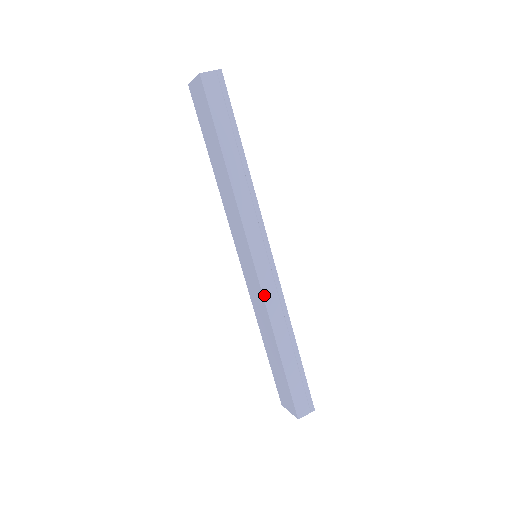
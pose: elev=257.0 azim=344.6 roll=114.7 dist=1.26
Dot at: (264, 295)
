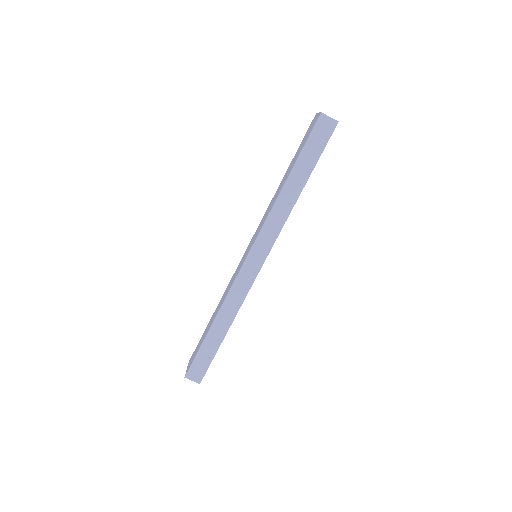
Dot at: (235, 283)
